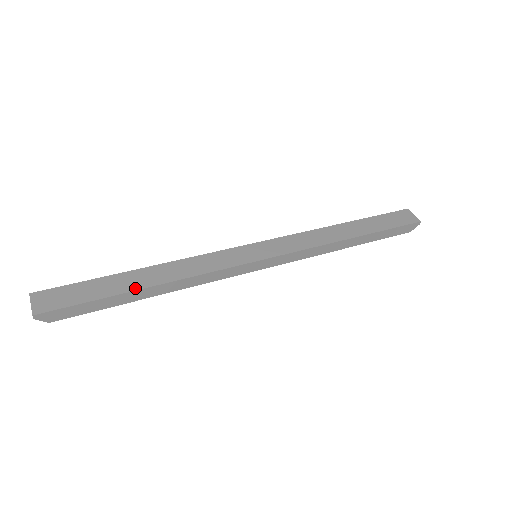
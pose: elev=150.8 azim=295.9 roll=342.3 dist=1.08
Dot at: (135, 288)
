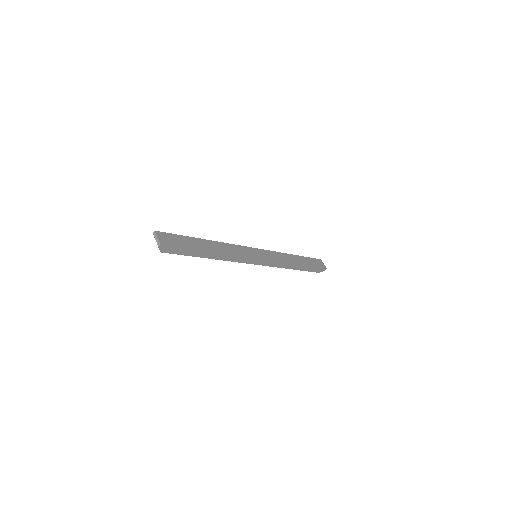
Dot at: (206, 250)
